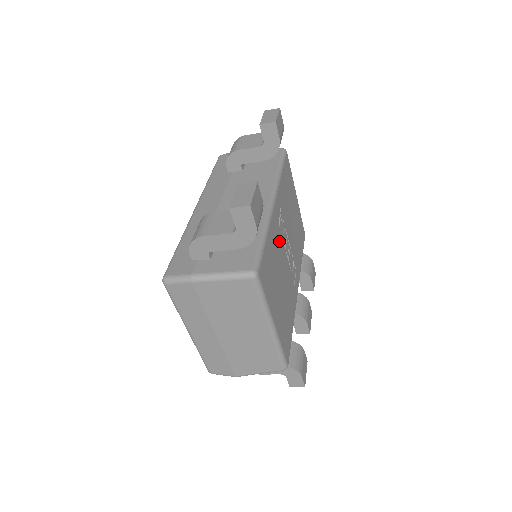
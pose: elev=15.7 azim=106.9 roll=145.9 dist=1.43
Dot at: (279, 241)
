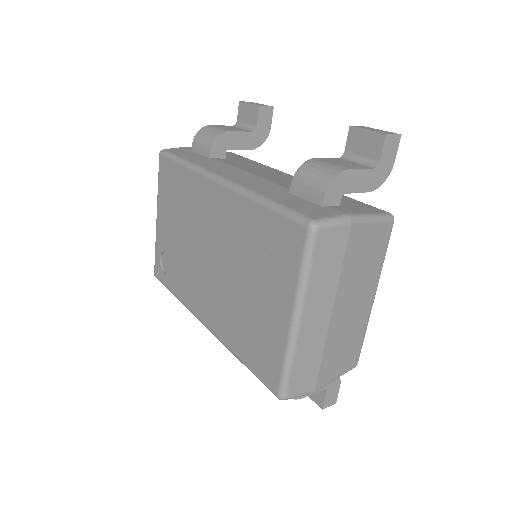
Dot at: occluded
